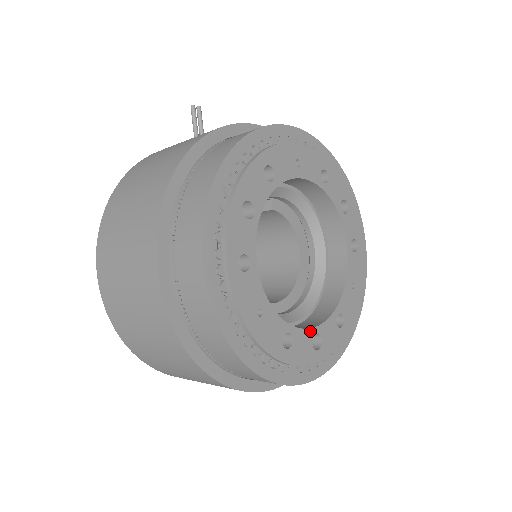
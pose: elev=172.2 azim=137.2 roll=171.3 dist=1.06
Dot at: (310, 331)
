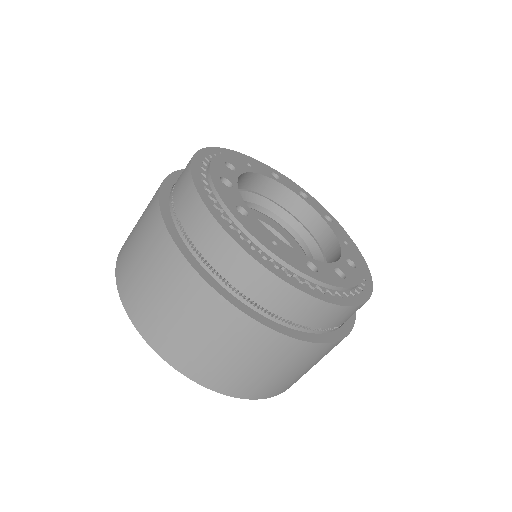
Dot at: (328, 265)
